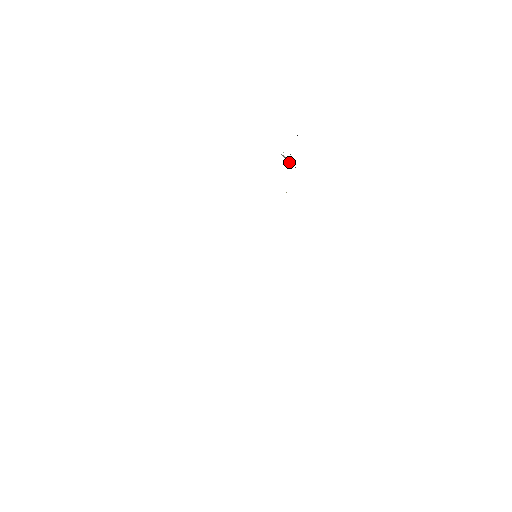
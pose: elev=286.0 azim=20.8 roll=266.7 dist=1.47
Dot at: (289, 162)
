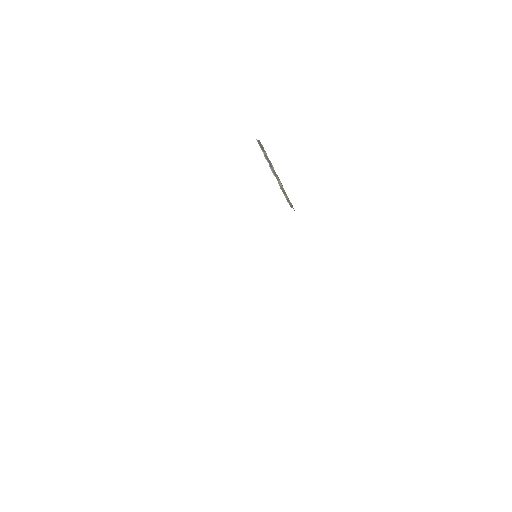
Dot at: (282, 190)
